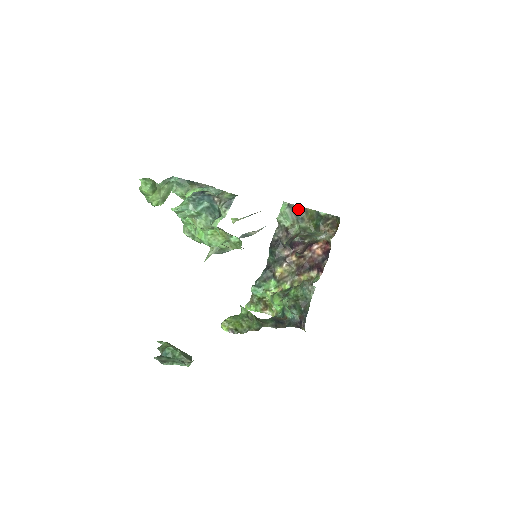
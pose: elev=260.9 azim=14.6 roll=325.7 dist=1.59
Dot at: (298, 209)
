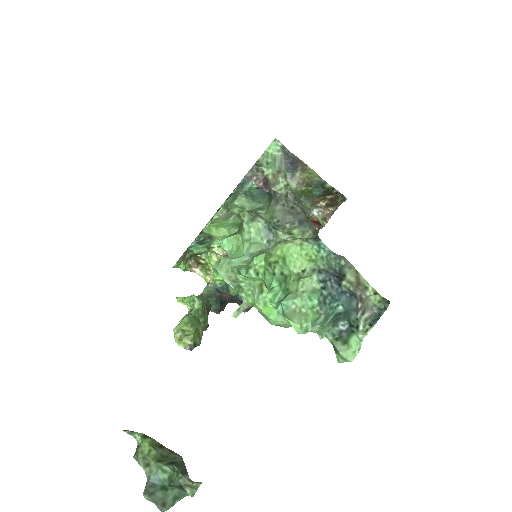
Dot at: (295, 161)
